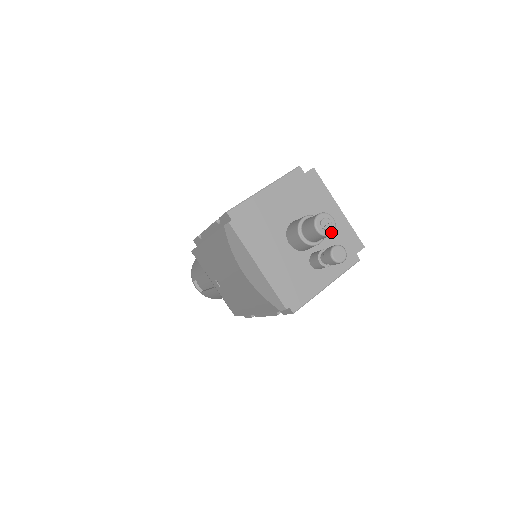
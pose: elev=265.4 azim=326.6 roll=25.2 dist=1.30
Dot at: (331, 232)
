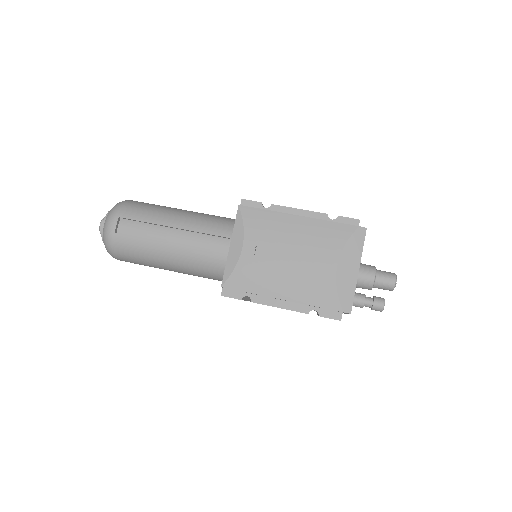
Dot at: (393, 289)
